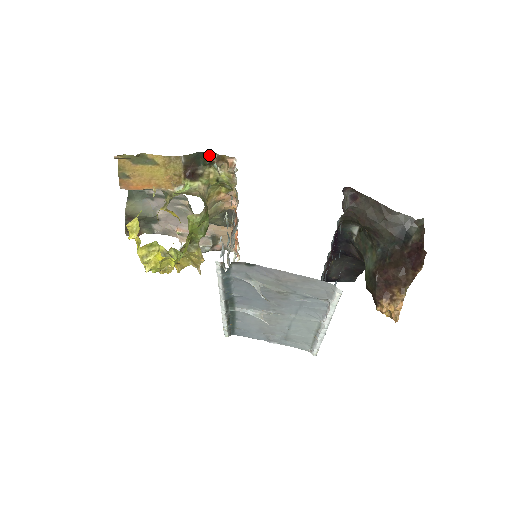
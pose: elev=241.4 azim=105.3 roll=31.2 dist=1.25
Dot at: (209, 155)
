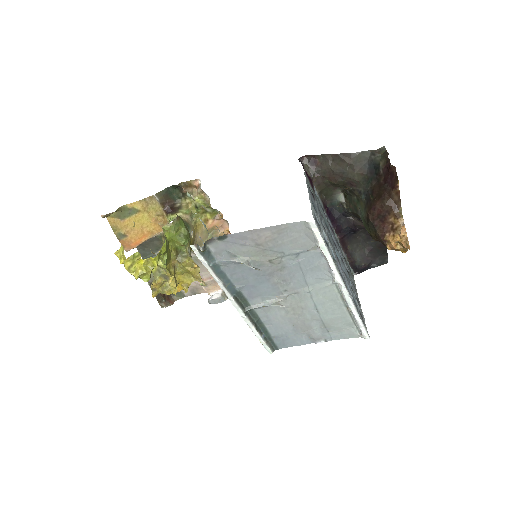
Dot at: (178, 187)
